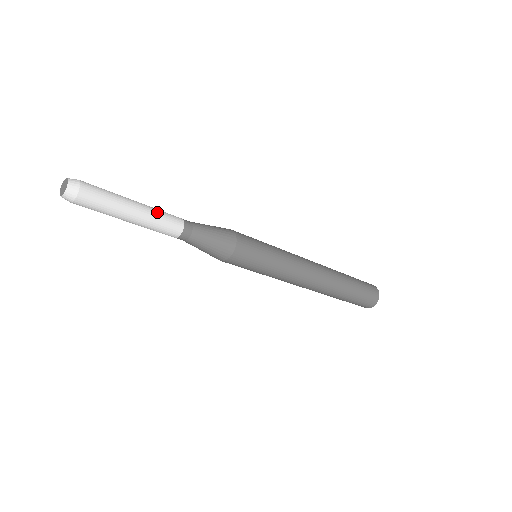
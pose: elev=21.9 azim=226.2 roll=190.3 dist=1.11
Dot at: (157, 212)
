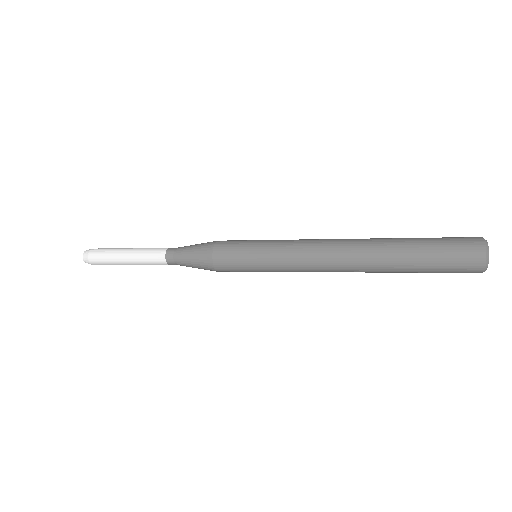
Dot at: (142, 255)
